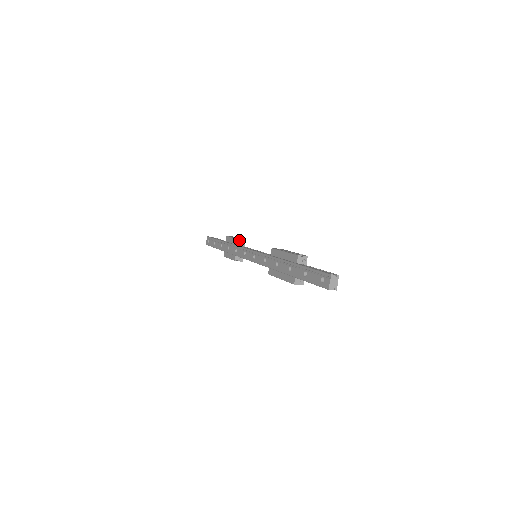
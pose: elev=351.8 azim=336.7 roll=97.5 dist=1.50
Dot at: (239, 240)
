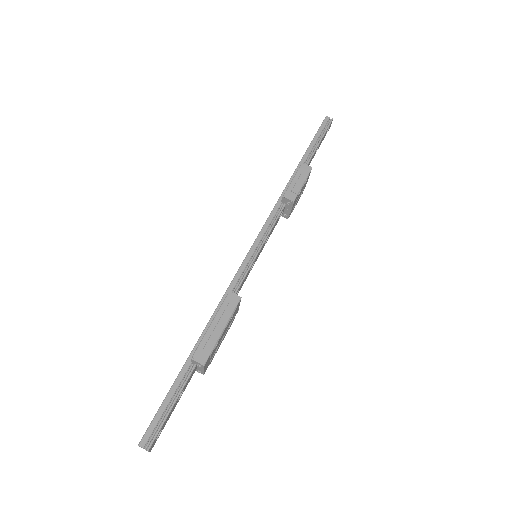
Dot at: (285, 198)
